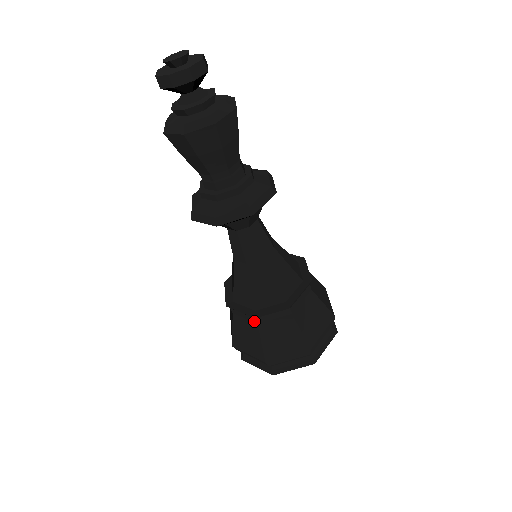
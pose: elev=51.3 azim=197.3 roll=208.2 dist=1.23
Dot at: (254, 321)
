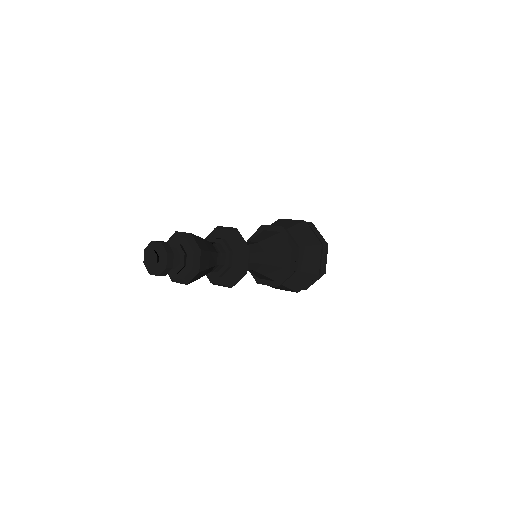
Dot at: occluded
